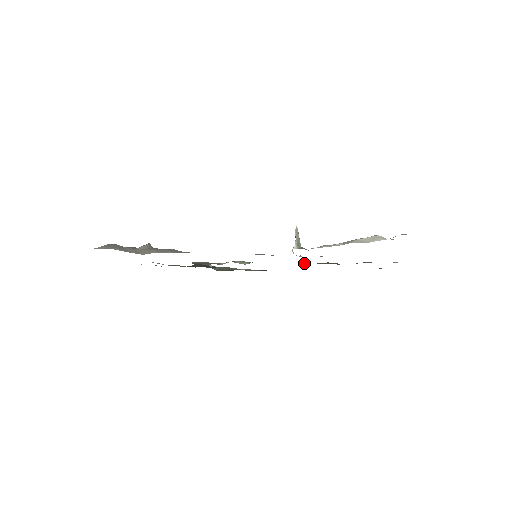
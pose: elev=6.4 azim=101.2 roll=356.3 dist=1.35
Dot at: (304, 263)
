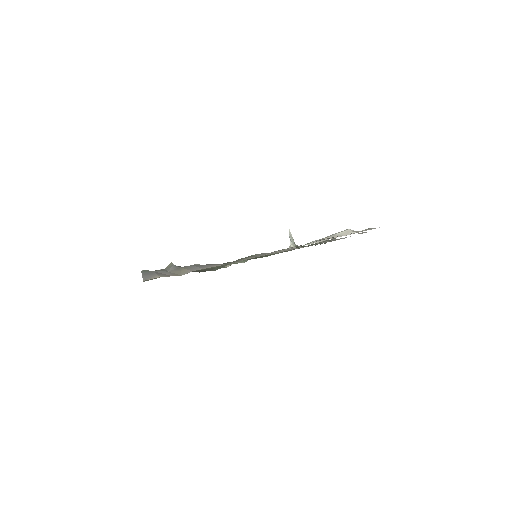
Dot at: (280, 252)
